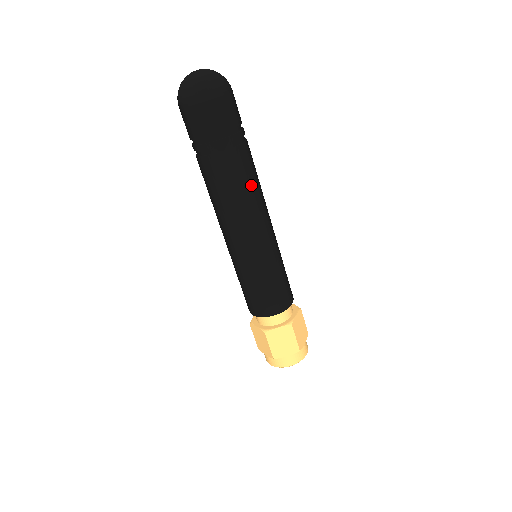
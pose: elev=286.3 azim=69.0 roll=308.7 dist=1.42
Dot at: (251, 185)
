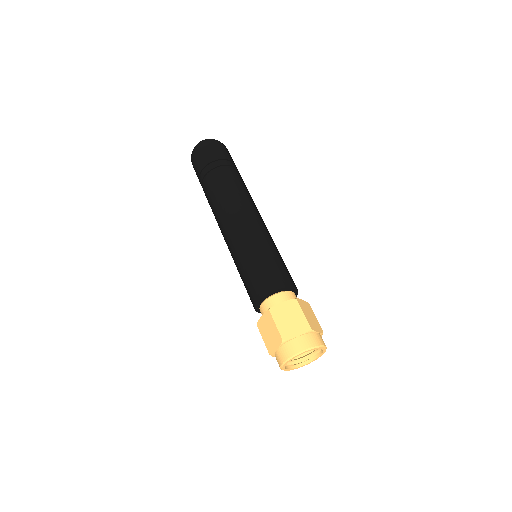
Dot at: (243, 191)
